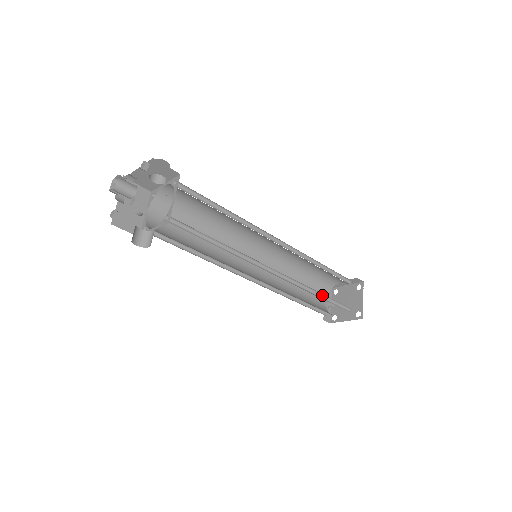
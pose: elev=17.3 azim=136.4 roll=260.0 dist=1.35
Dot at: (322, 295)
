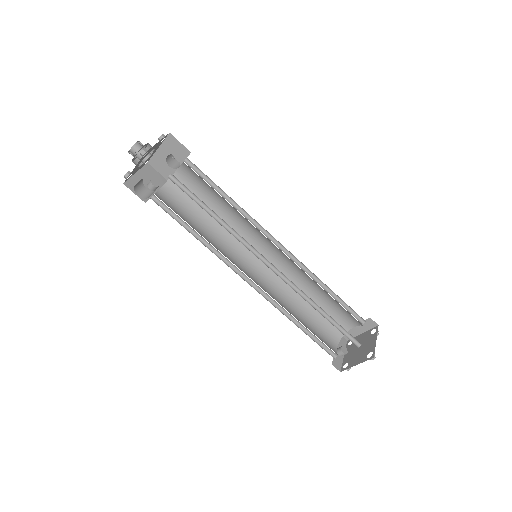
Dot at: (325, 314)
